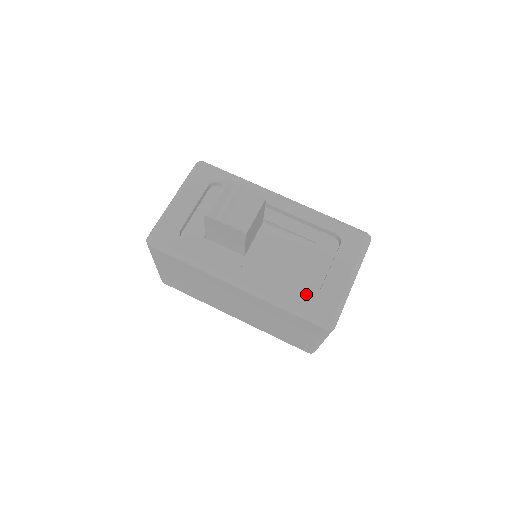
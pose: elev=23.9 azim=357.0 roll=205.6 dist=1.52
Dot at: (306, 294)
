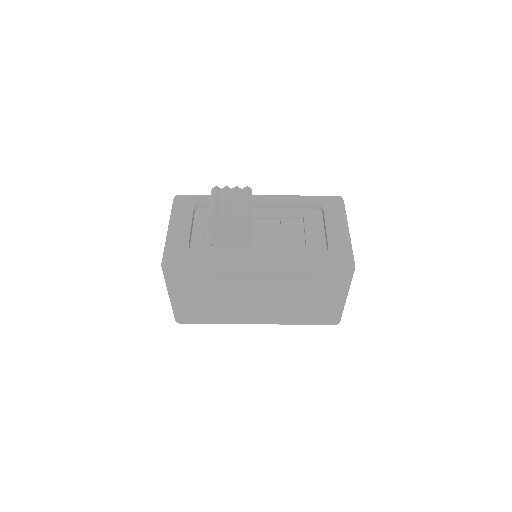
Dot at: occluded
